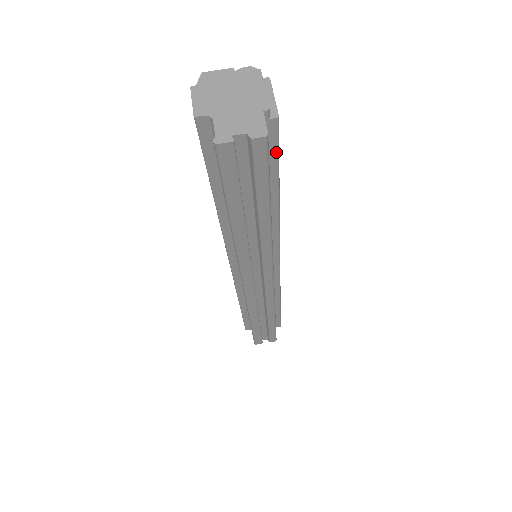
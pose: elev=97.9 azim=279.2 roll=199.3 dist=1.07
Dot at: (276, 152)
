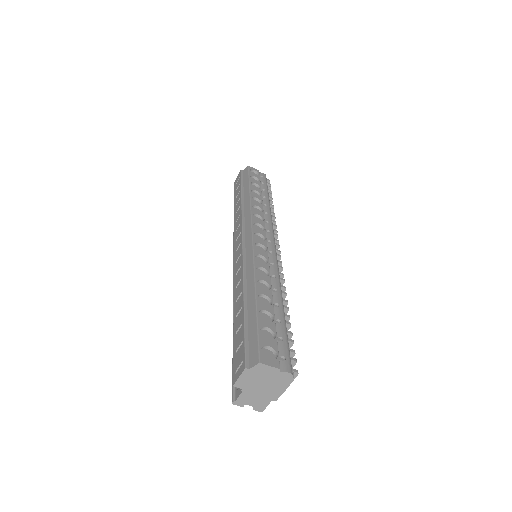
Dot at: occluded
